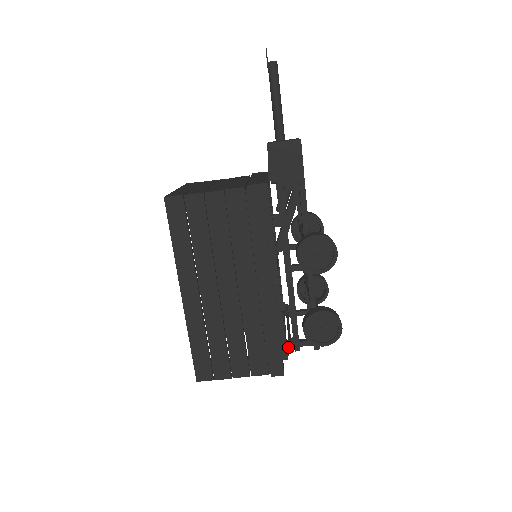
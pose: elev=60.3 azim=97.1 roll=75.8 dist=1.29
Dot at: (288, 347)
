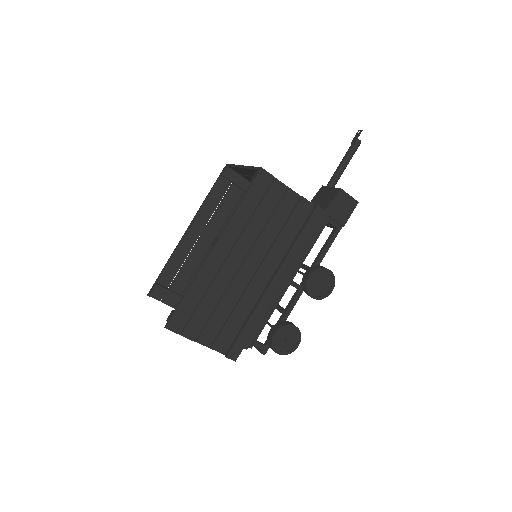
Dot at: (254, 340)
